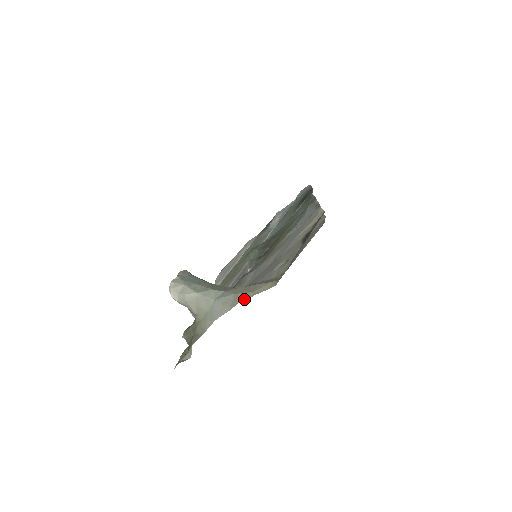
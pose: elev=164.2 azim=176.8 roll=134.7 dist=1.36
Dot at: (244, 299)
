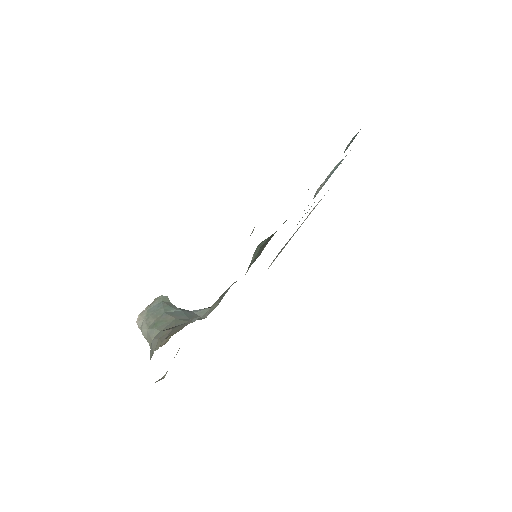
Dot at: (156, 349)
